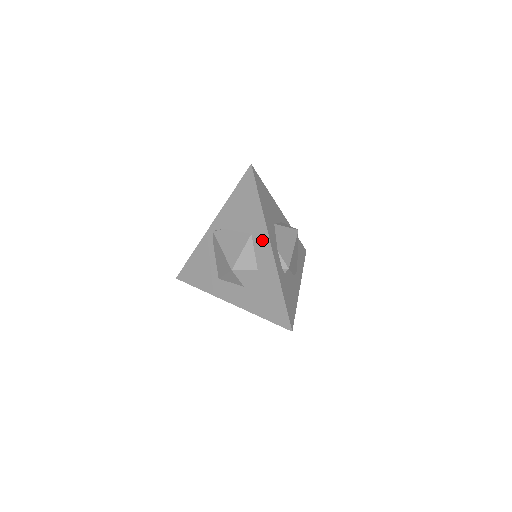
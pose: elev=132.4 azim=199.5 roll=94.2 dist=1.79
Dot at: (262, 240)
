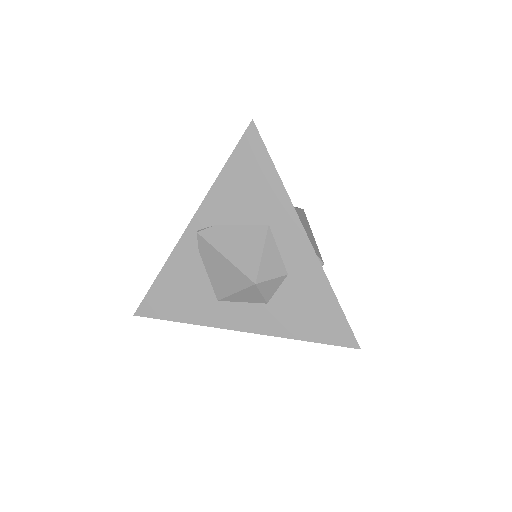
Dot at: (290, 230)
